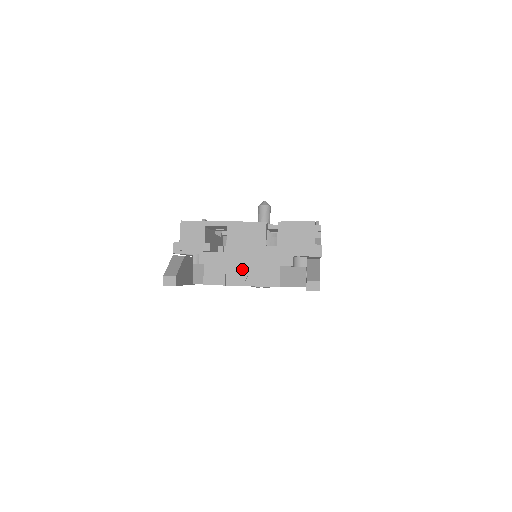
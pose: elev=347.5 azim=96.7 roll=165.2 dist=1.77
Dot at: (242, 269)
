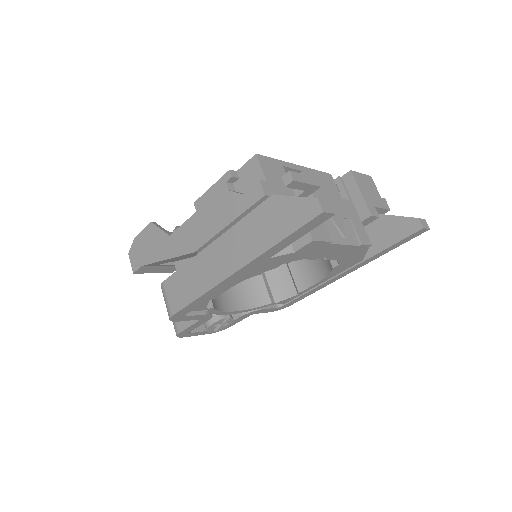
Dot at: (337, 223)
